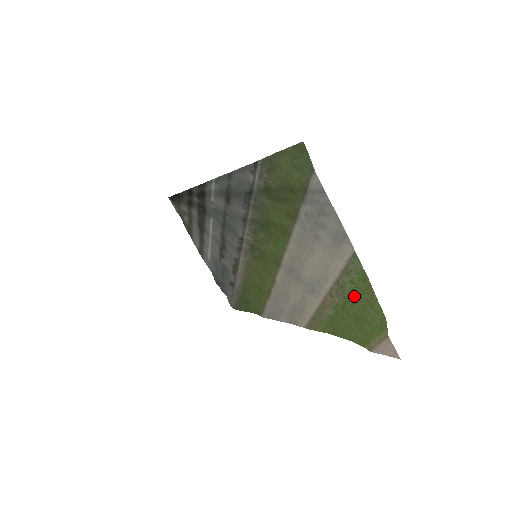
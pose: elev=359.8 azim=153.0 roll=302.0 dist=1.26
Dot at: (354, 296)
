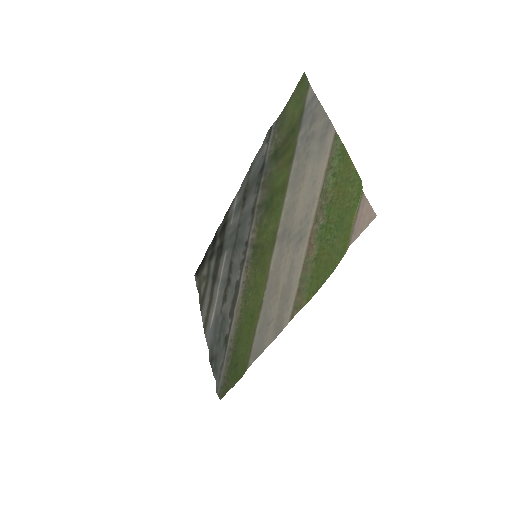
Dot at: (336, 192)
